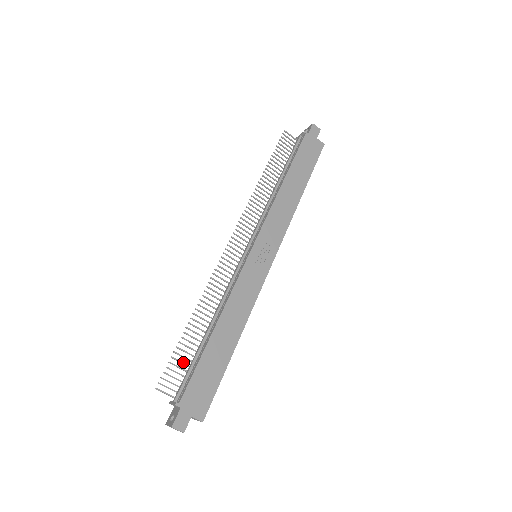
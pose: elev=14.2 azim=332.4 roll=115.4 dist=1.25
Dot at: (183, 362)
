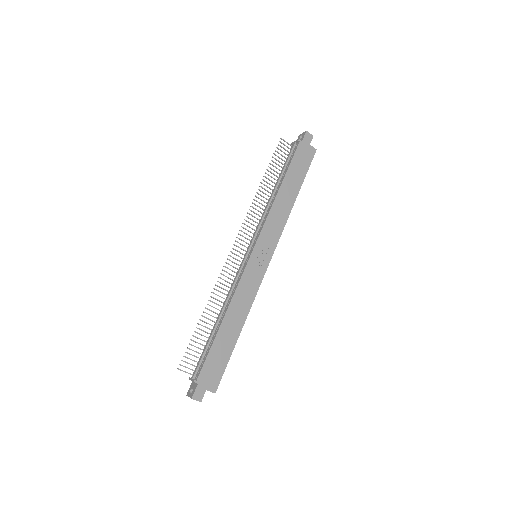
Dot at: (198, 347)
